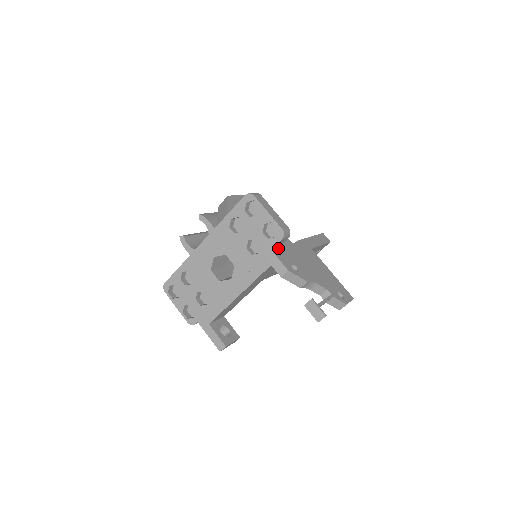
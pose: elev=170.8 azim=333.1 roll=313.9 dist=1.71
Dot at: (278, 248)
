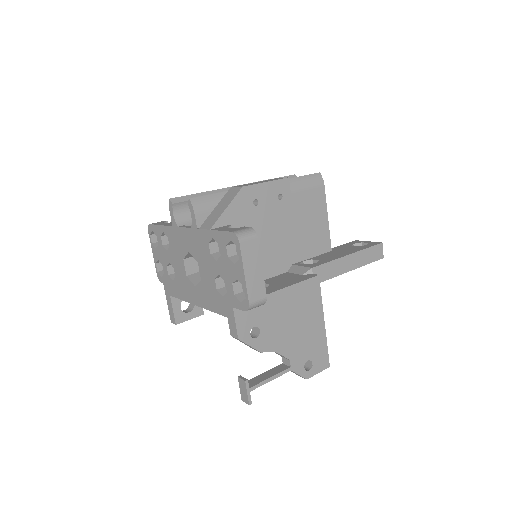
Dot at: occluded
